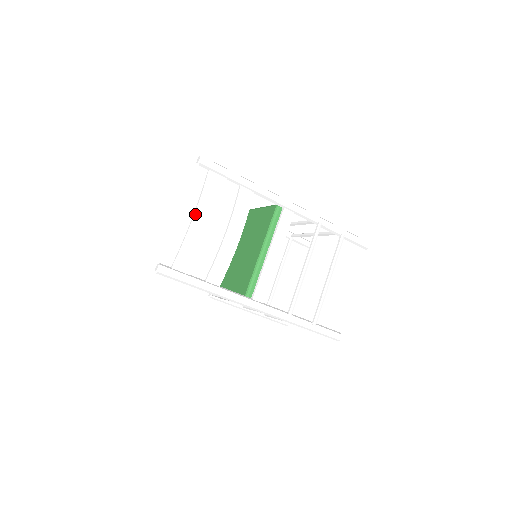
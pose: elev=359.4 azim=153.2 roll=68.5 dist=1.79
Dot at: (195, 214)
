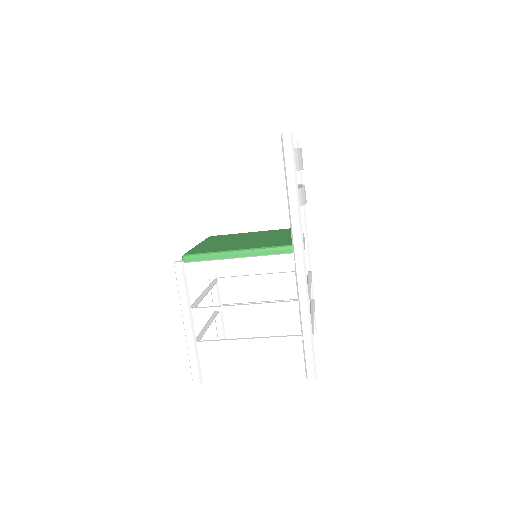
Dot at: (301, 149)
